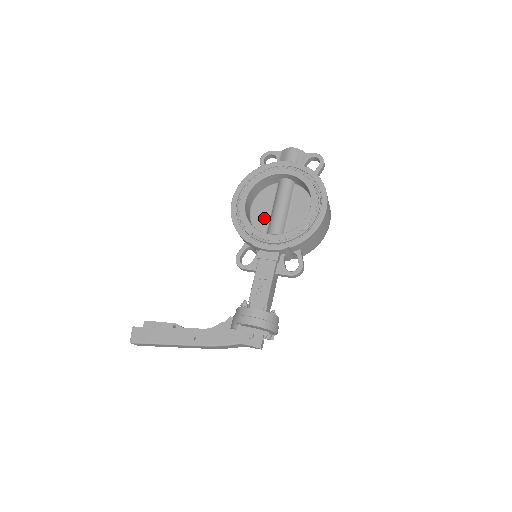
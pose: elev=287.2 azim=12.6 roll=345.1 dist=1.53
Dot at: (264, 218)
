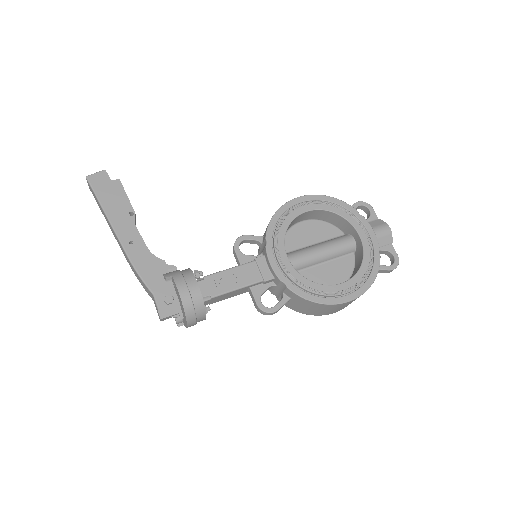
Dot at: (300, 241)
